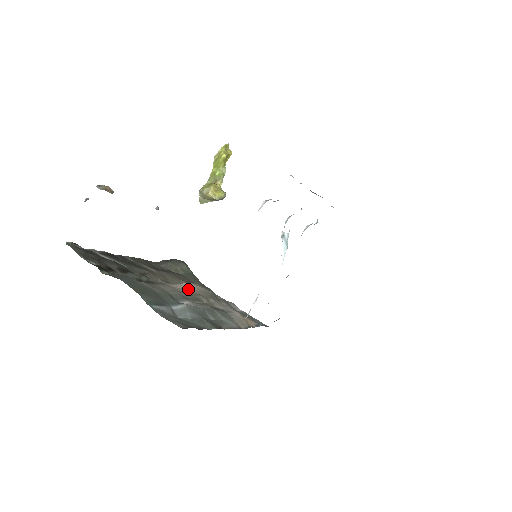
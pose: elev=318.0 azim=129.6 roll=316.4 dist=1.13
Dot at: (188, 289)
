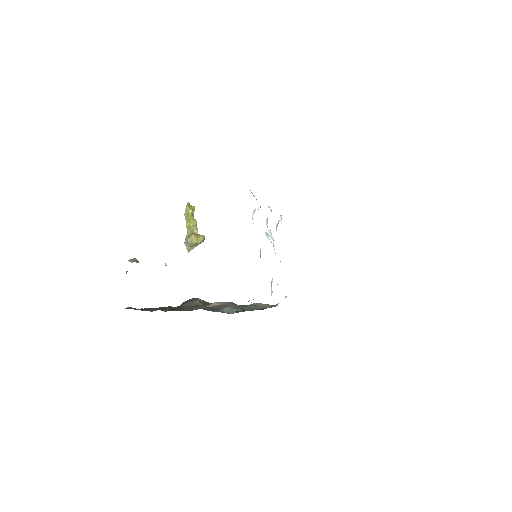
Dot at: (218, 305)
